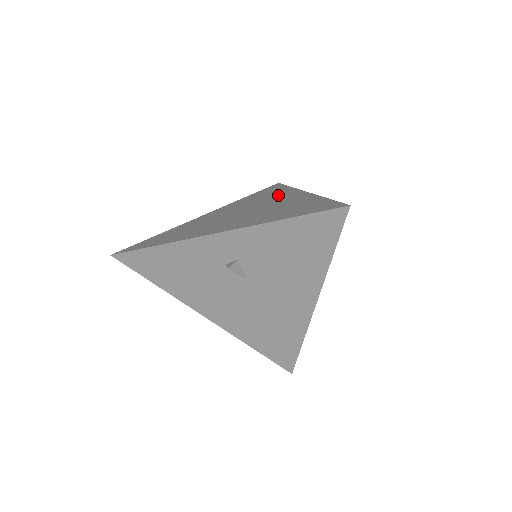
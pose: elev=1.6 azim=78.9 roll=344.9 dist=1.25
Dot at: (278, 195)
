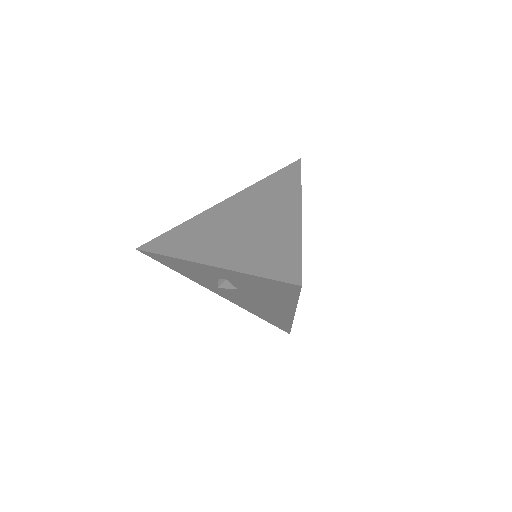
Dot at: (281, 201)
